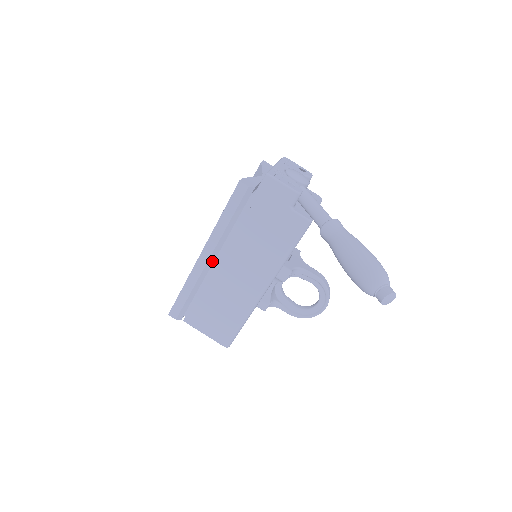
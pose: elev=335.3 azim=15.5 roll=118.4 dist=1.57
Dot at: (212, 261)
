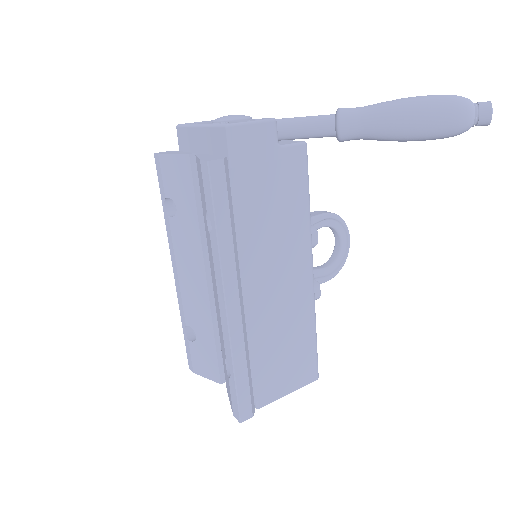
Dot at: (241, 301)
